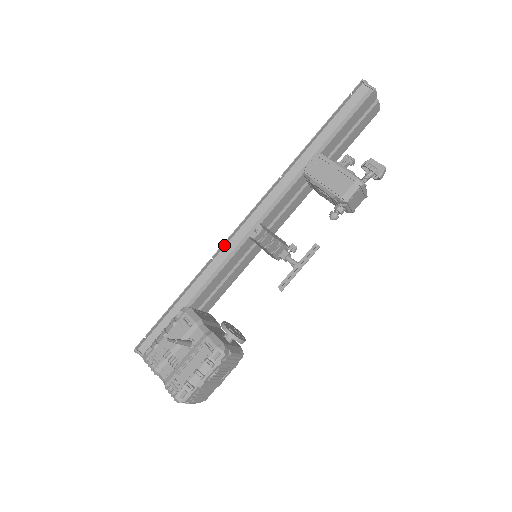
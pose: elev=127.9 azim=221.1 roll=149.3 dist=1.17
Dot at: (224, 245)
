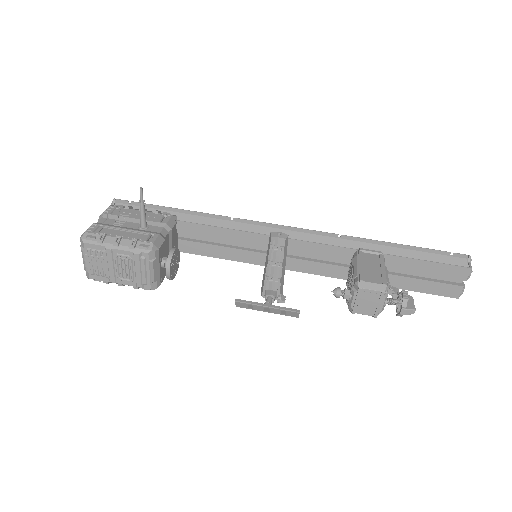
Dot at: (250, 222)
